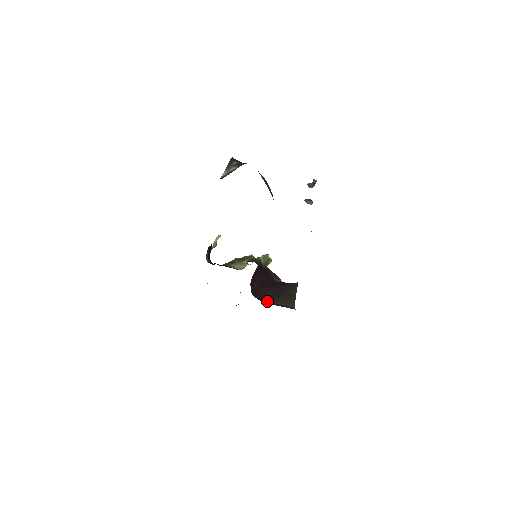
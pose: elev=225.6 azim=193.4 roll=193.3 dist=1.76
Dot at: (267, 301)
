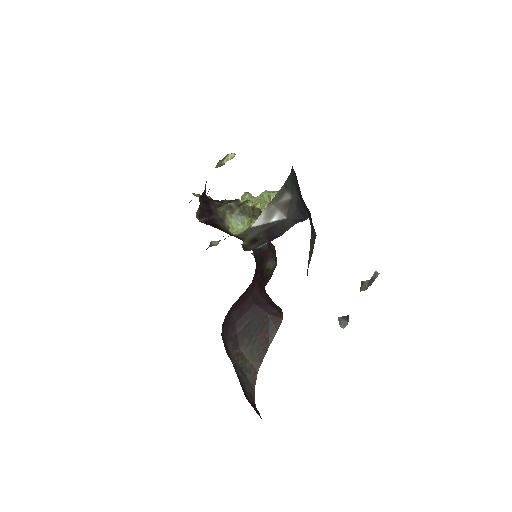
Dot at: (234, 343)
